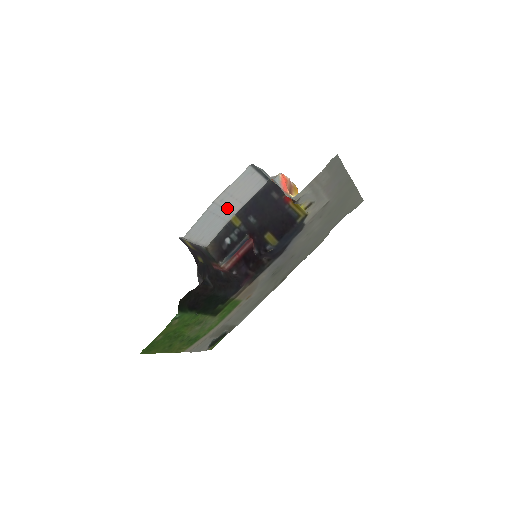
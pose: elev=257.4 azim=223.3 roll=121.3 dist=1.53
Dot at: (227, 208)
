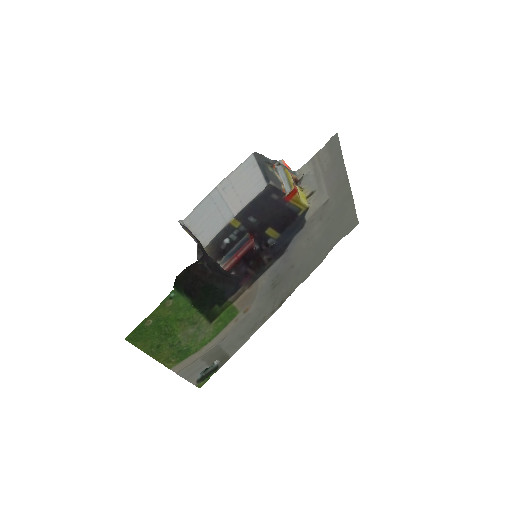
Dot at: (228, 203)
